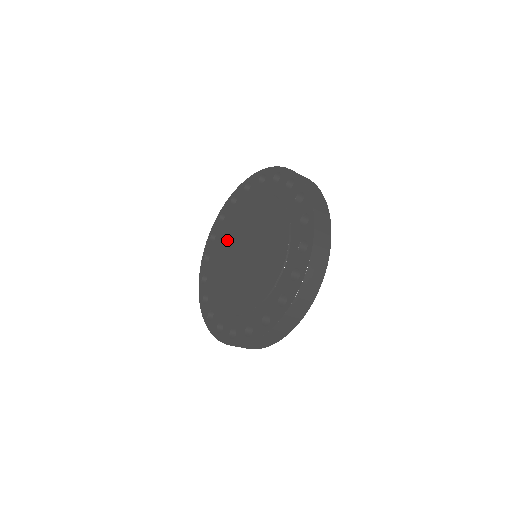
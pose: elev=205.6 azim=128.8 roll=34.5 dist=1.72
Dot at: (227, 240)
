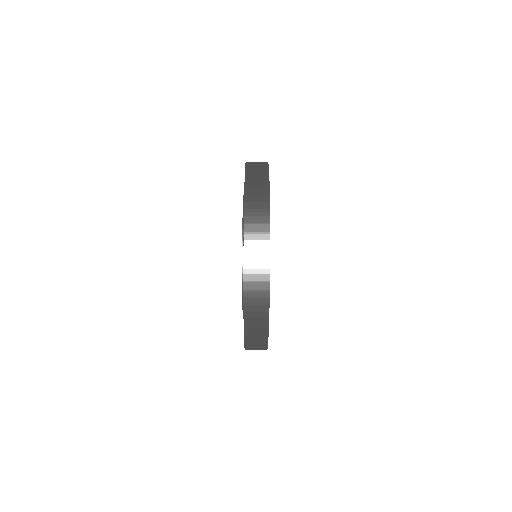
Dot at: occluded
